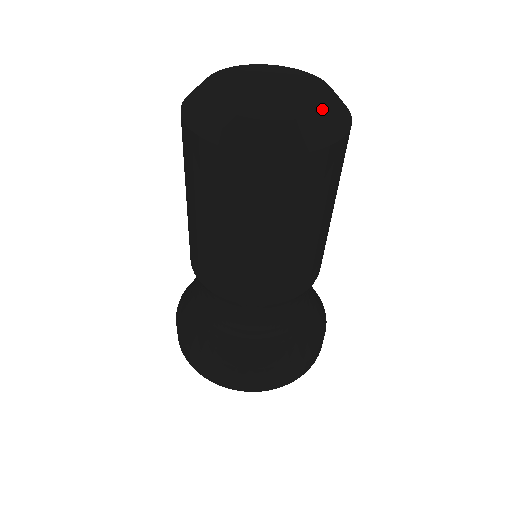
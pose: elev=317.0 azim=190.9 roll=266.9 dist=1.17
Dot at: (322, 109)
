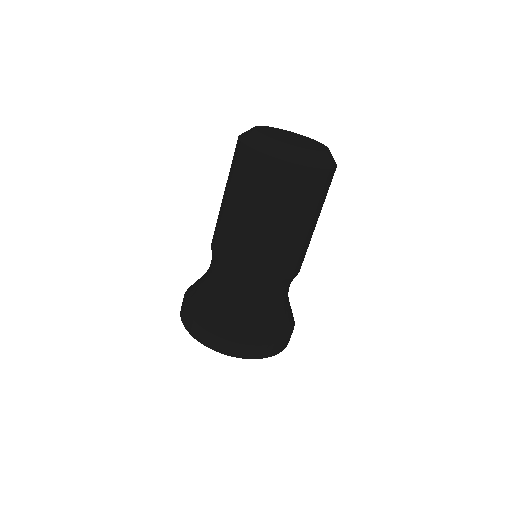
Dot at: (288, 143)
